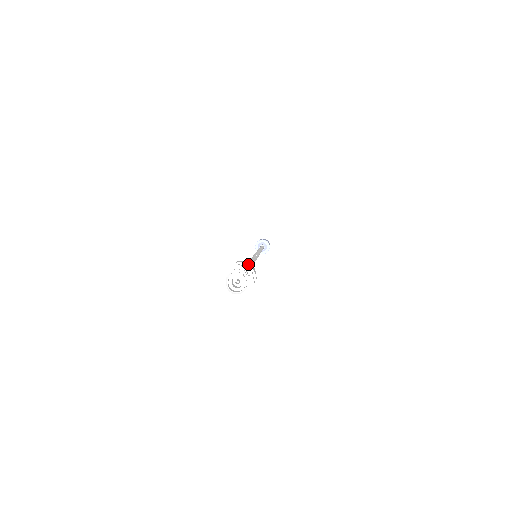
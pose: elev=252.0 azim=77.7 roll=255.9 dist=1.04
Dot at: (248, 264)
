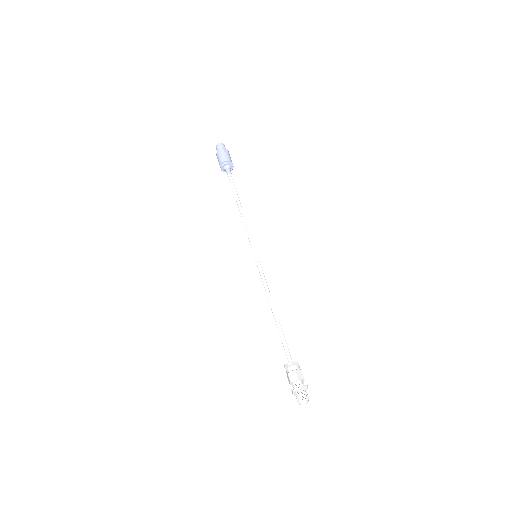
Dot at: (294, 375)
